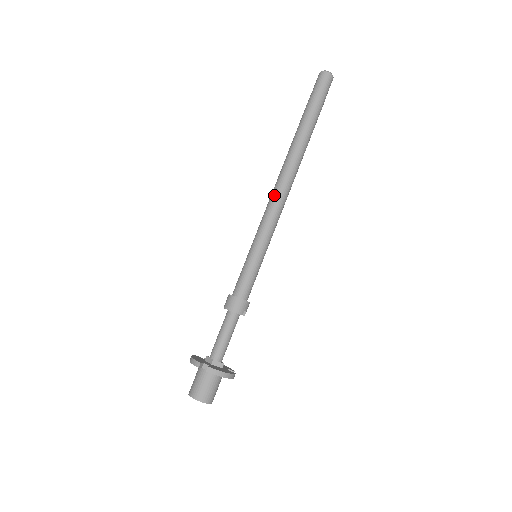
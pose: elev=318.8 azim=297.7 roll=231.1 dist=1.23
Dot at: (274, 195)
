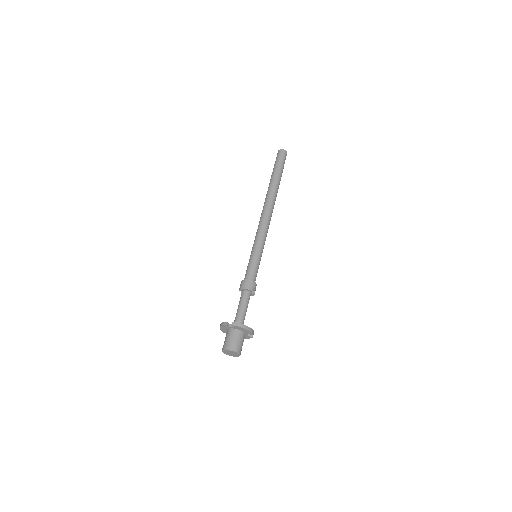
Dot at: (261, 218)
